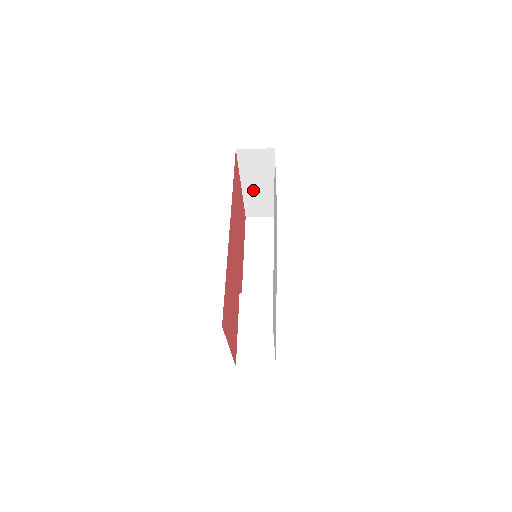
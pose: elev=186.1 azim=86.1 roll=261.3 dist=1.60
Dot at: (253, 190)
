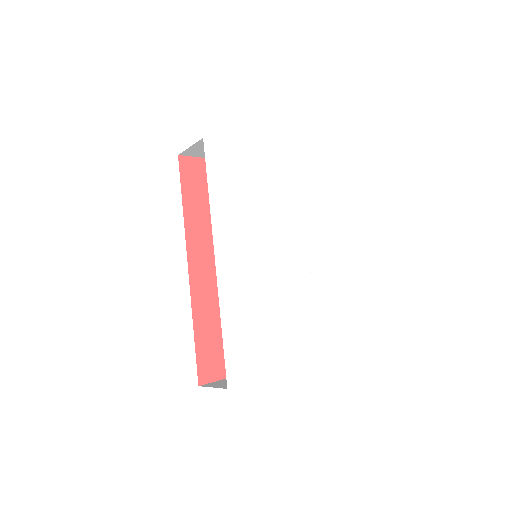
Dot at: occluded
